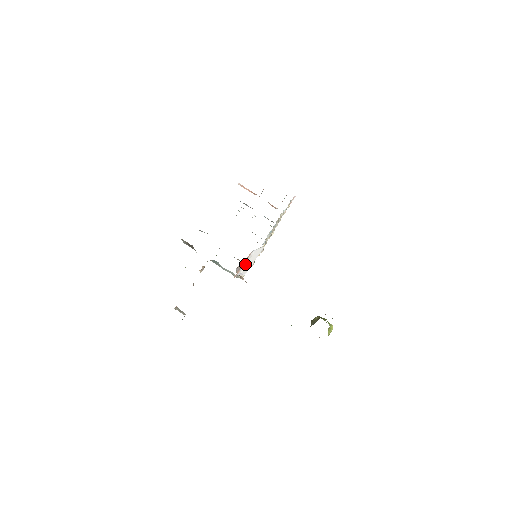
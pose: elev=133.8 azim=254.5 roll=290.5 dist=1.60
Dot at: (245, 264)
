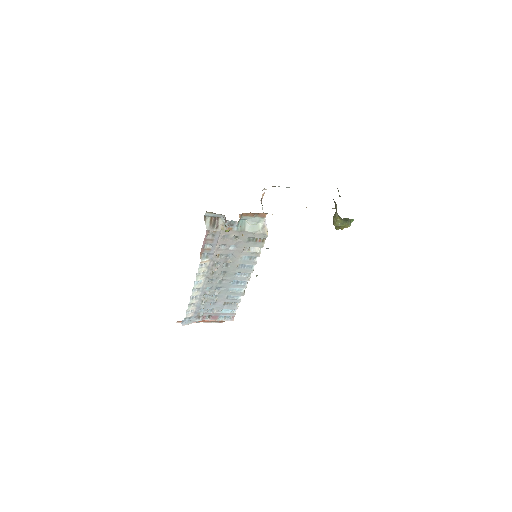
Dot at: occluded
